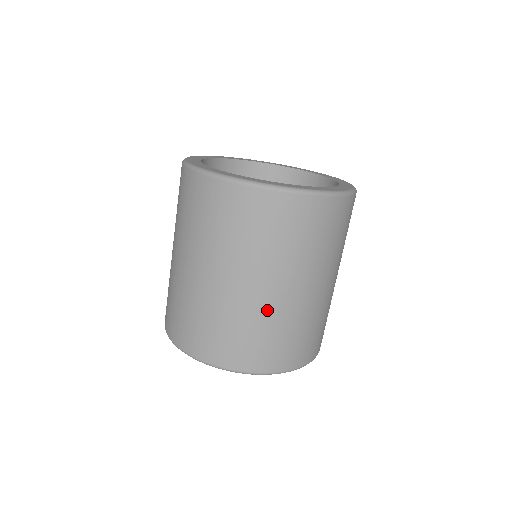
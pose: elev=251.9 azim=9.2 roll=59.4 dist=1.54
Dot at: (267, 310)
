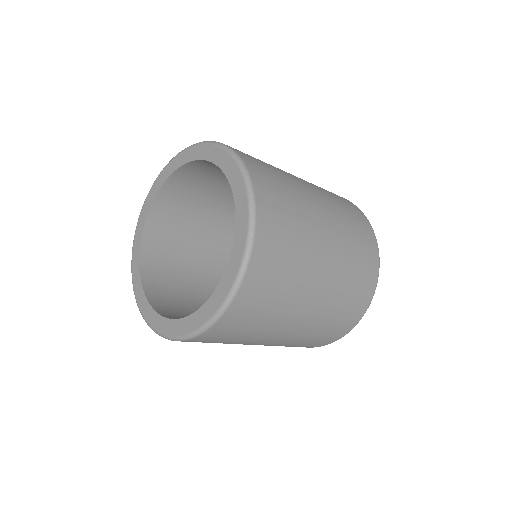
Dot at: (334, 287)
